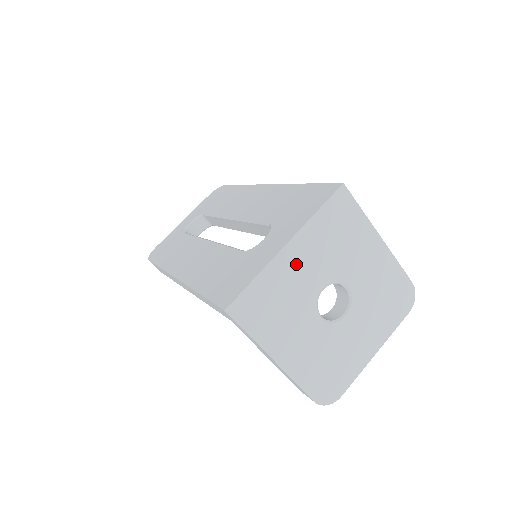
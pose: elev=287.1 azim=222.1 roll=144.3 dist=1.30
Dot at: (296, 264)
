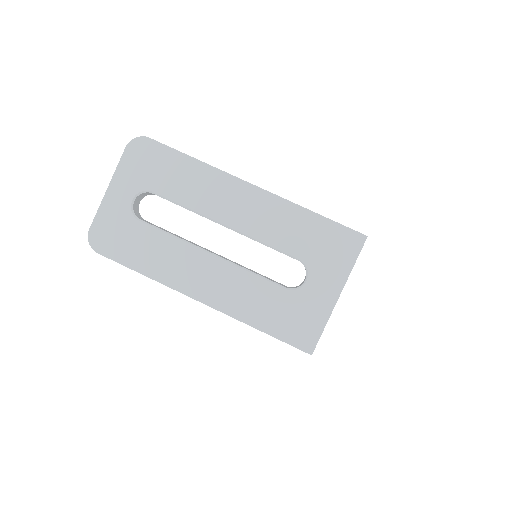
Dot at: occluded
